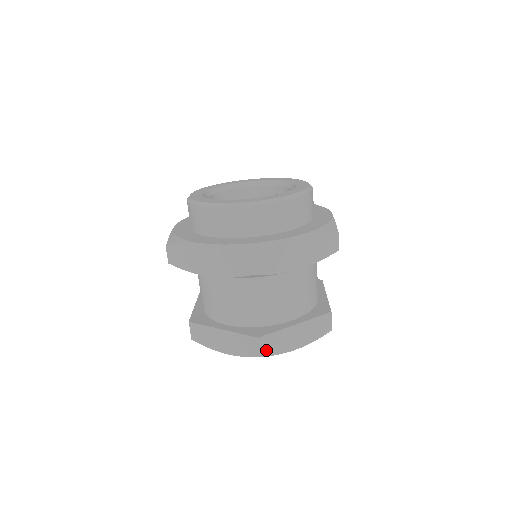
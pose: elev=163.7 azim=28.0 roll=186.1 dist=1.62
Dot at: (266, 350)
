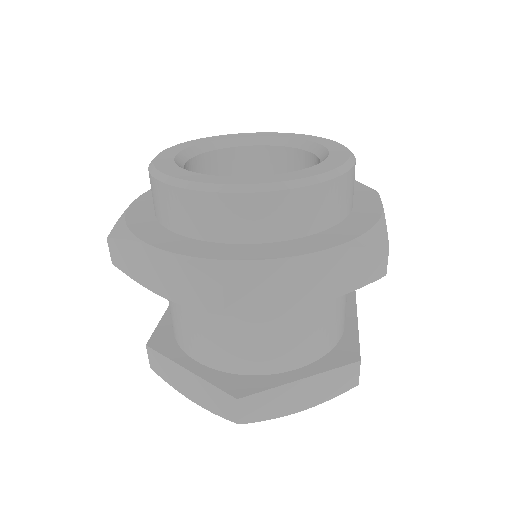
Dot at: occluded
